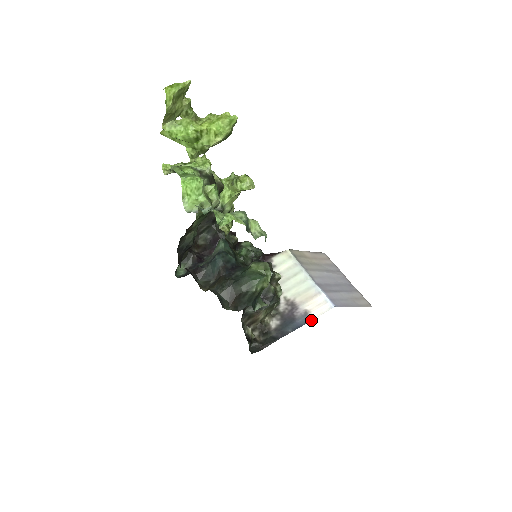
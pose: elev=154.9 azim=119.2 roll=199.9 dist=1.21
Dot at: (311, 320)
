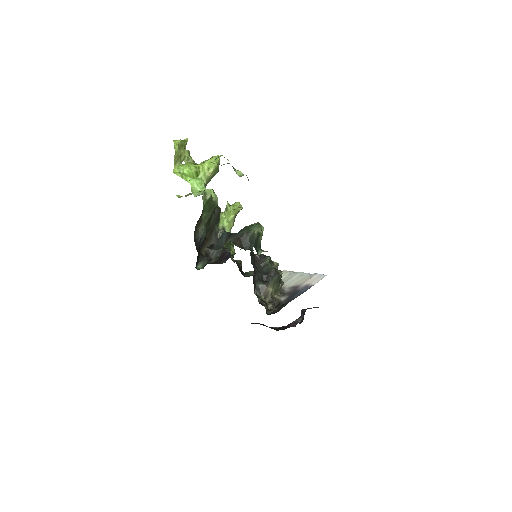
Dot at: occluded
